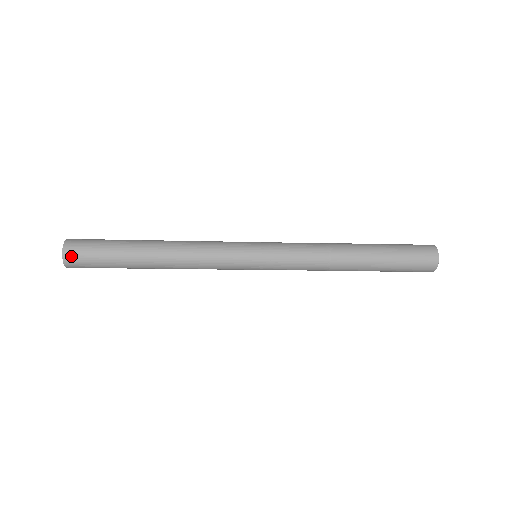
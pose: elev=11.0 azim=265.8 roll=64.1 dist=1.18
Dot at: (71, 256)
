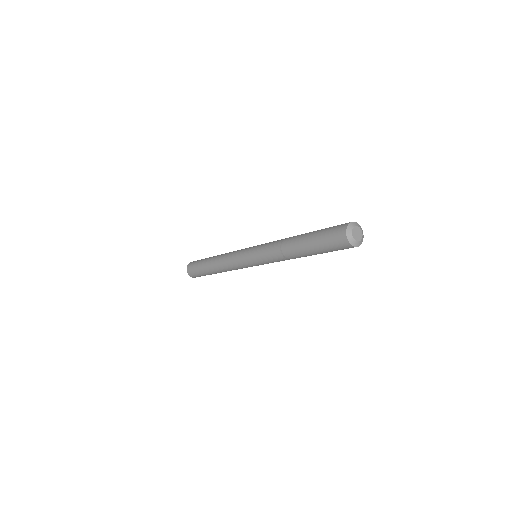
Dot at: (189, 272)
